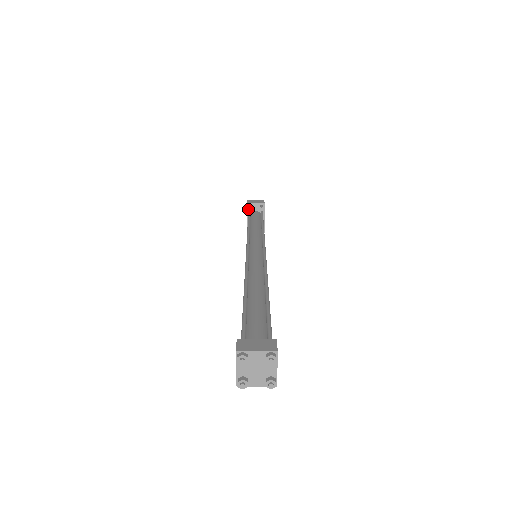
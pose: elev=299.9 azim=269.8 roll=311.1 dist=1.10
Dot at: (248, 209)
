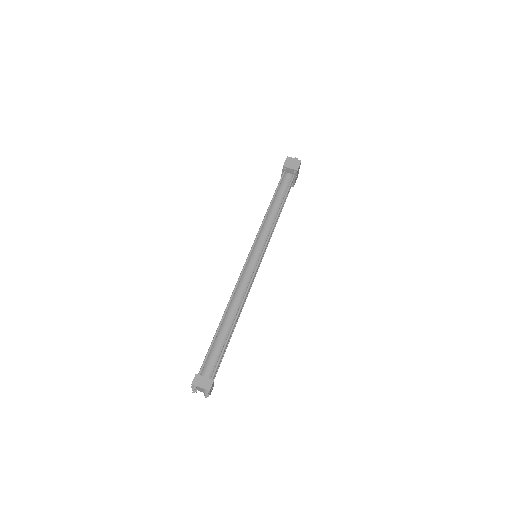
Dot at: (283, 170)
